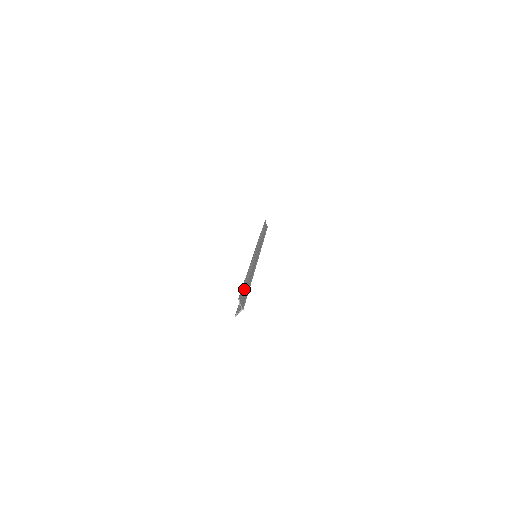
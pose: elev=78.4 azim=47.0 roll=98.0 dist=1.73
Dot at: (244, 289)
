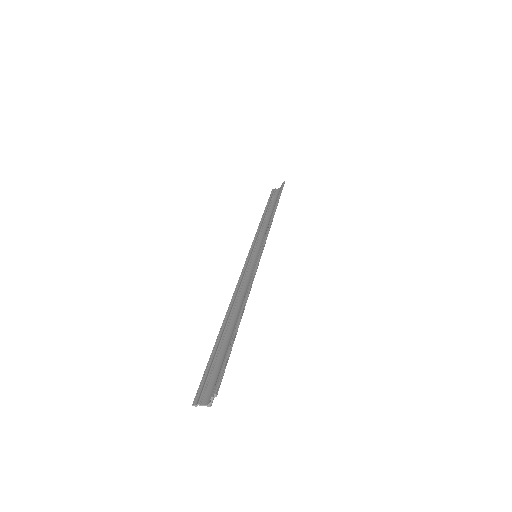
Dot at: (227, 355)
